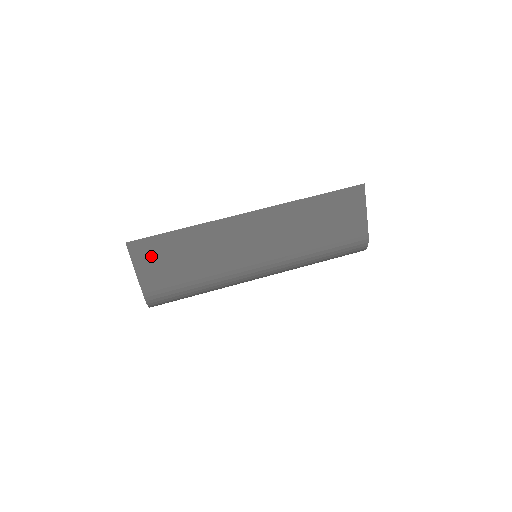
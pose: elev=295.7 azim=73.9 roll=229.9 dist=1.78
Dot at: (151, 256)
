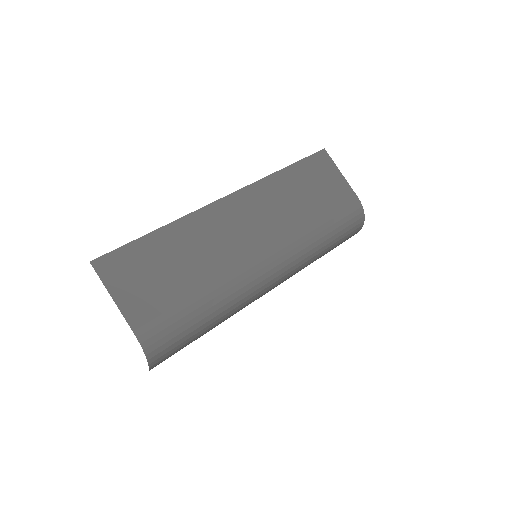
Dot at: (129, 273)
